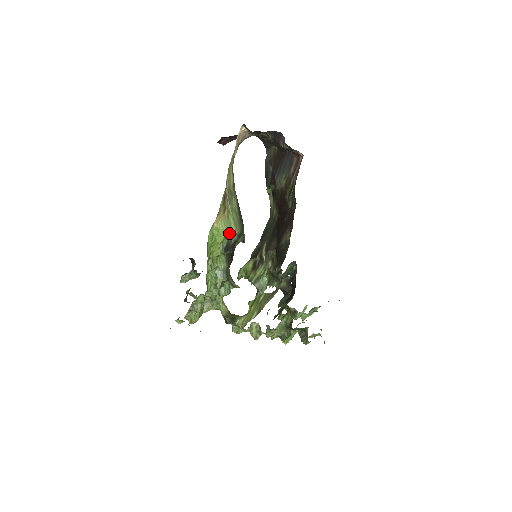
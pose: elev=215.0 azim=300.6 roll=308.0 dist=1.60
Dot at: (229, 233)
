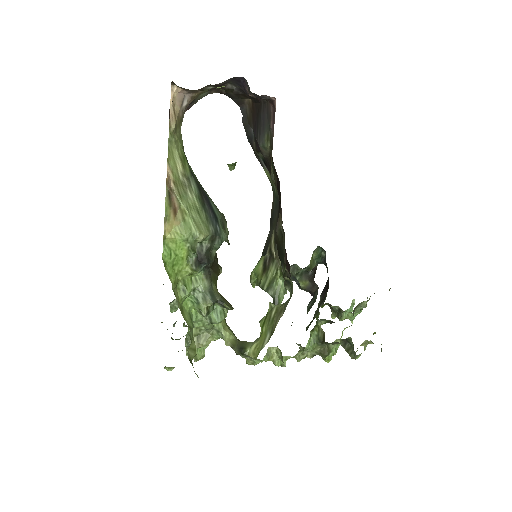
Dot at: (192, 241)
